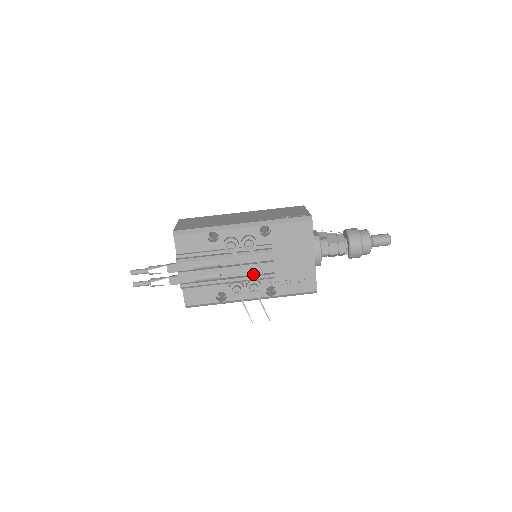
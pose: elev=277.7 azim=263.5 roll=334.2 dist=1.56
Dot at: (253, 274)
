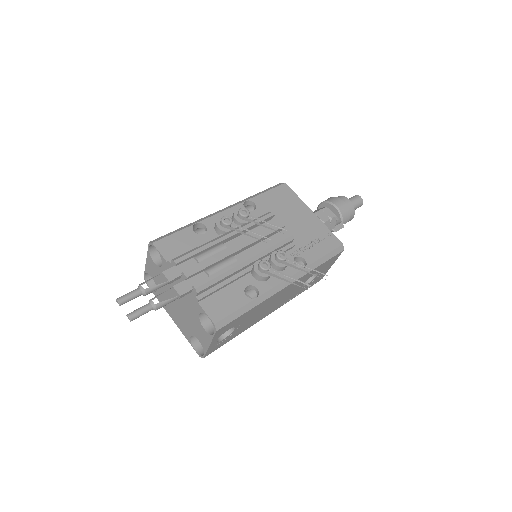
Dot at: occluded
